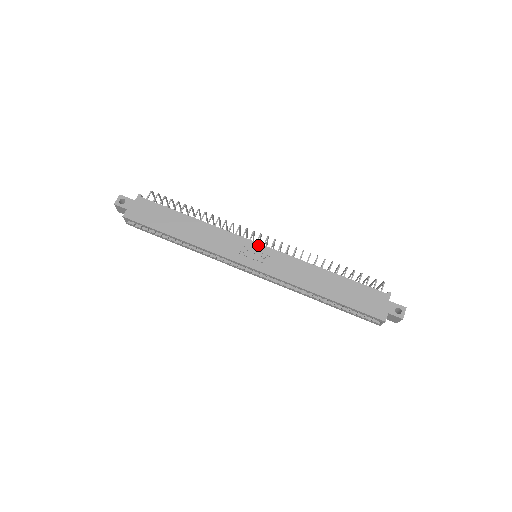
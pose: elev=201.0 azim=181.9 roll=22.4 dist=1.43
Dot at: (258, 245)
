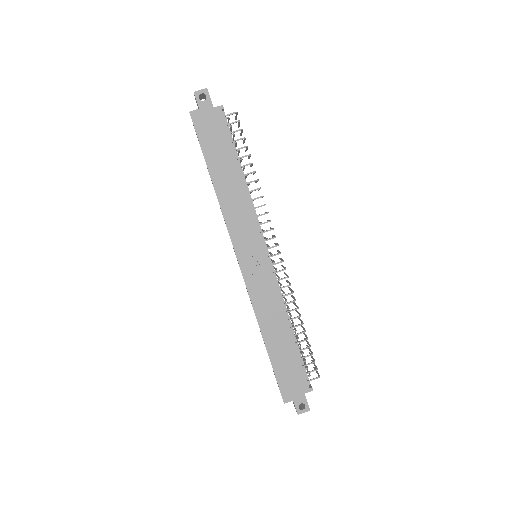
Dot at: (264, 253)
